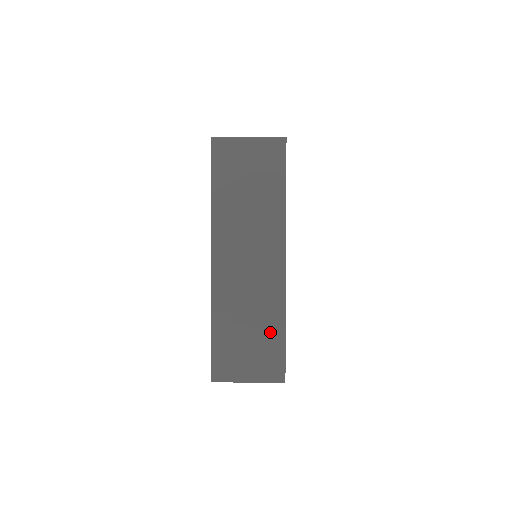
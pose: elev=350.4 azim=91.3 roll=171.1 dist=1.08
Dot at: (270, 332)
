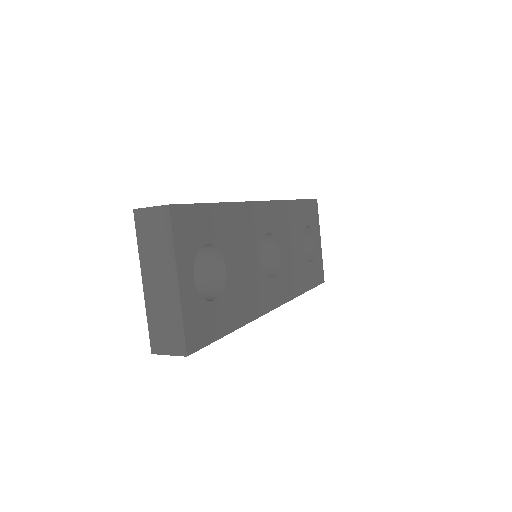
Dot at: (176, 326)
